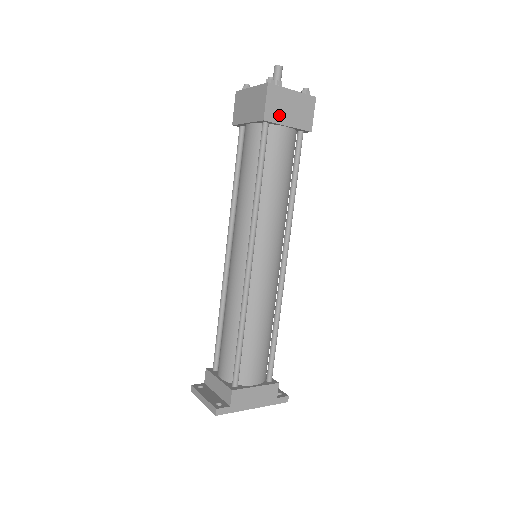
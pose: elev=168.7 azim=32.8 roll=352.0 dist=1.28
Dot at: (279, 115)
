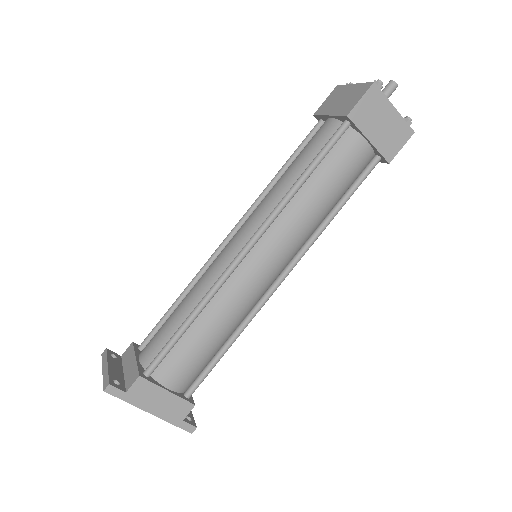
Dot at: (366, 122)
